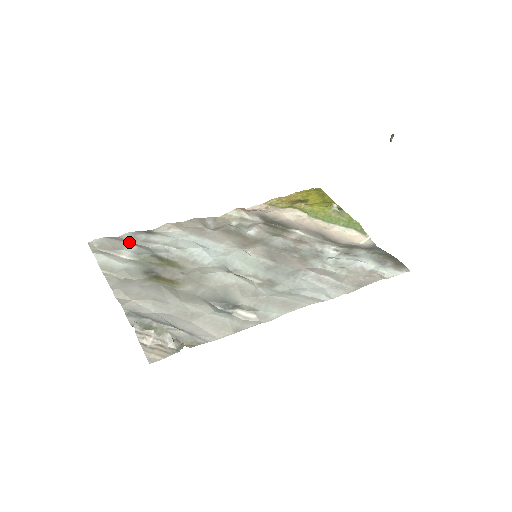
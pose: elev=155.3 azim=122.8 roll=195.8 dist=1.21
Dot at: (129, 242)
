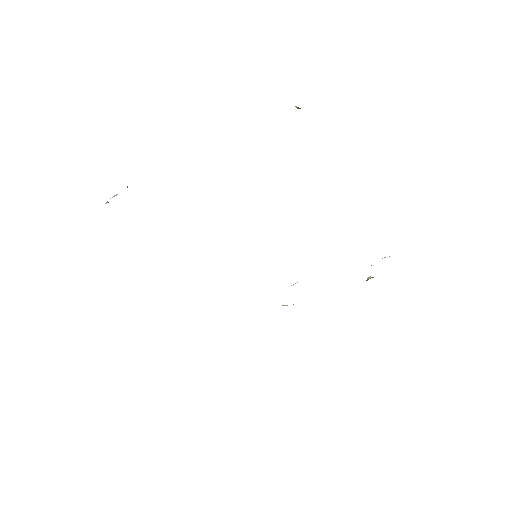
Dot at: occluded
